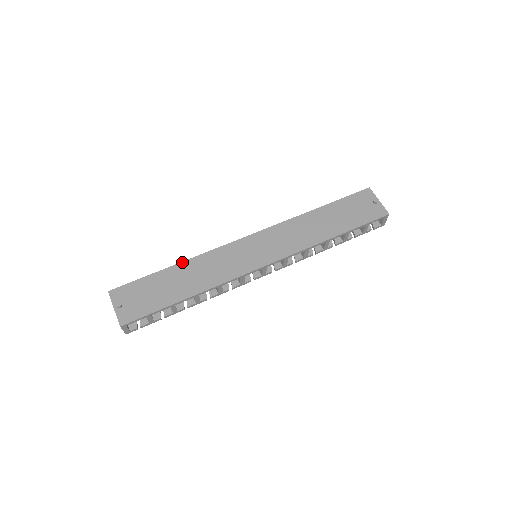
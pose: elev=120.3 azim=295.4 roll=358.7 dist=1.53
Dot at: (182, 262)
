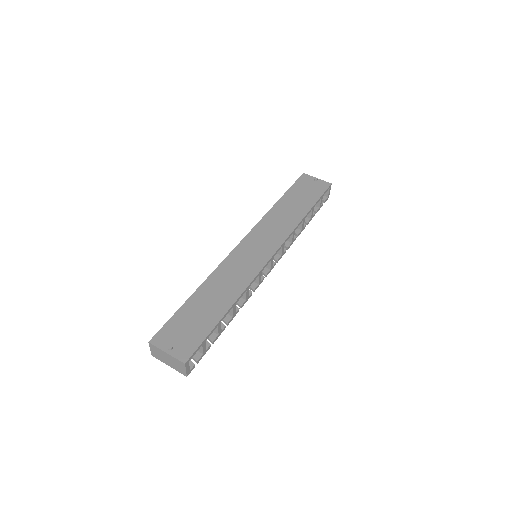
Dot at: (200, 285)
